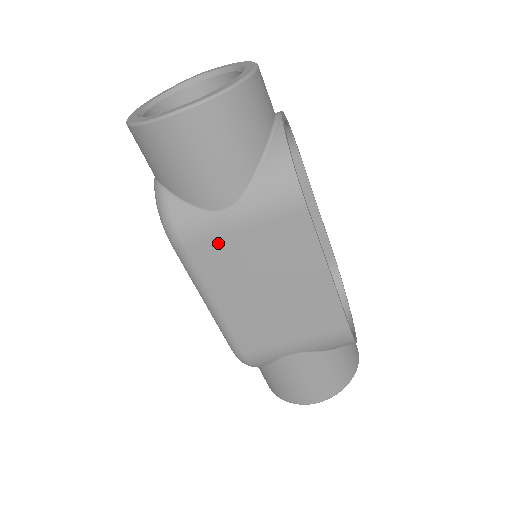
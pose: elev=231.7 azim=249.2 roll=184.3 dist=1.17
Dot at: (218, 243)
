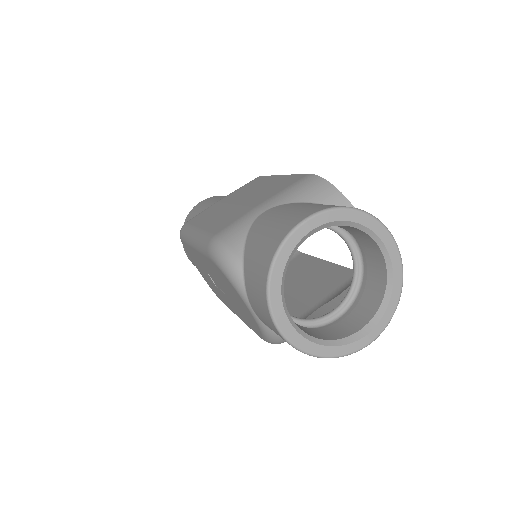
Dot at: occluded
